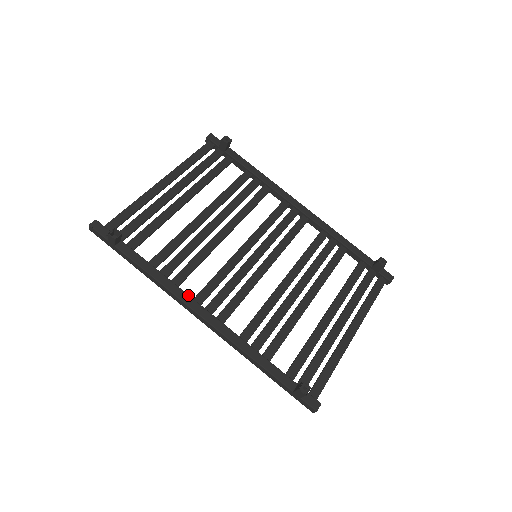
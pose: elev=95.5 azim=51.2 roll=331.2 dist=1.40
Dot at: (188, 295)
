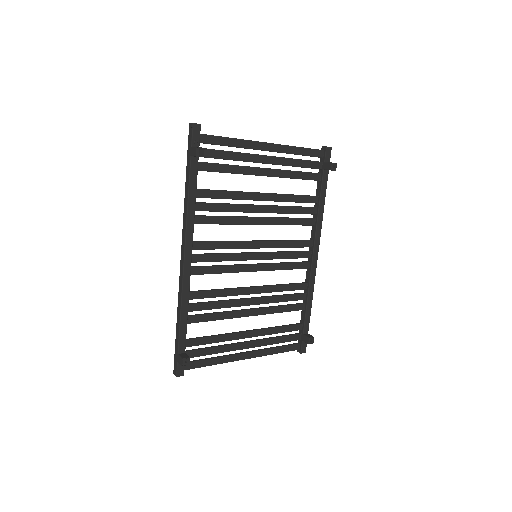
Dot at: occluded
